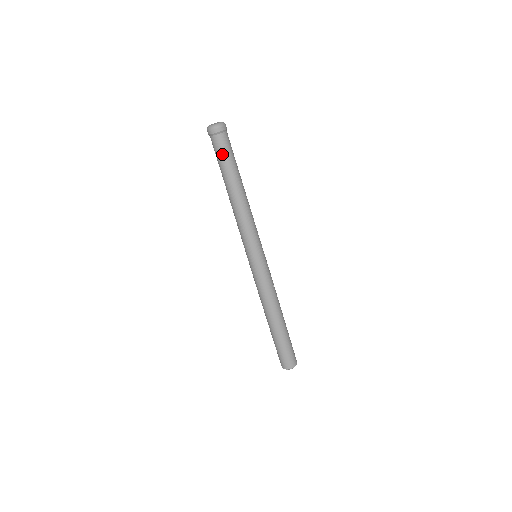
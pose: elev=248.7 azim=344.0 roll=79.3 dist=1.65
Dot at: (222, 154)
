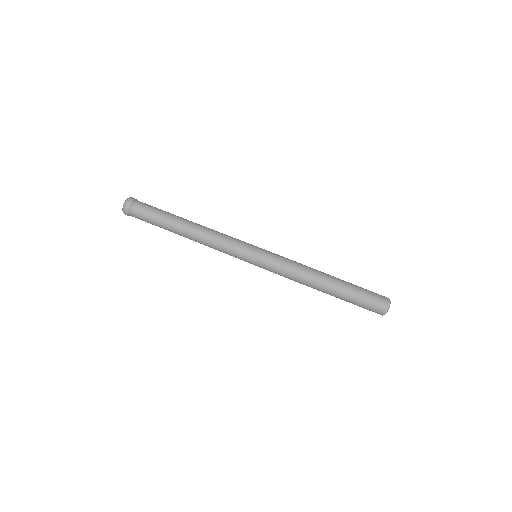
Dot at: (148, 220)
